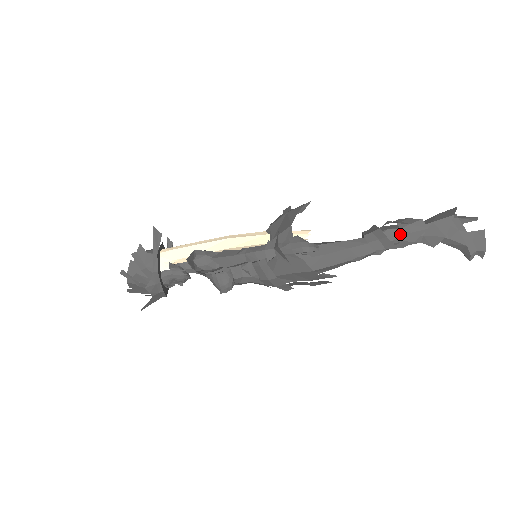
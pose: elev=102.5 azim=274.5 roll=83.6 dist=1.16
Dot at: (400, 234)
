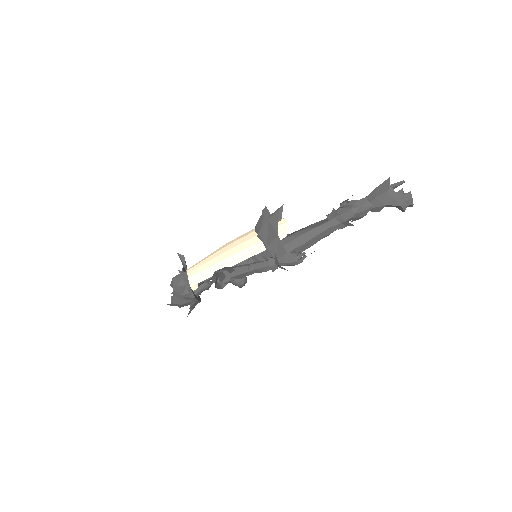
Dot at: (355, 216)
